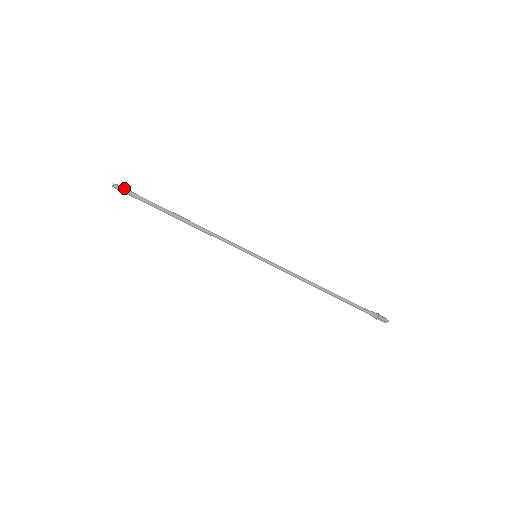
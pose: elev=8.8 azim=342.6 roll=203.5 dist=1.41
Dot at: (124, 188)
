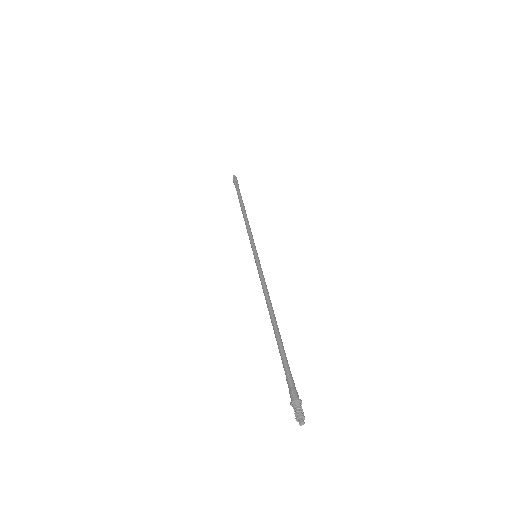
Dot at: occluded
